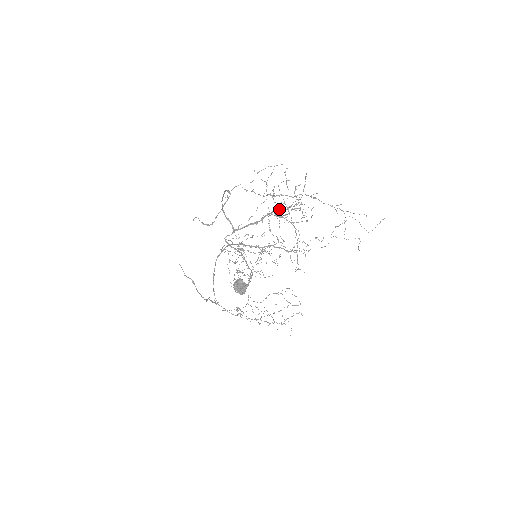
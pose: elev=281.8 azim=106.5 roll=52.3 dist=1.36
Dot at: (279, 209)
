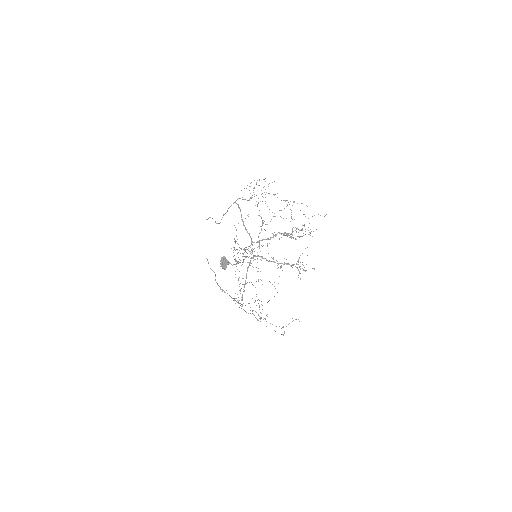
Dot at: occluded
